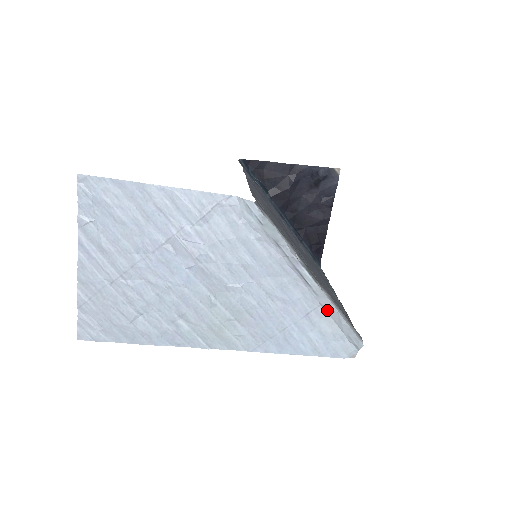
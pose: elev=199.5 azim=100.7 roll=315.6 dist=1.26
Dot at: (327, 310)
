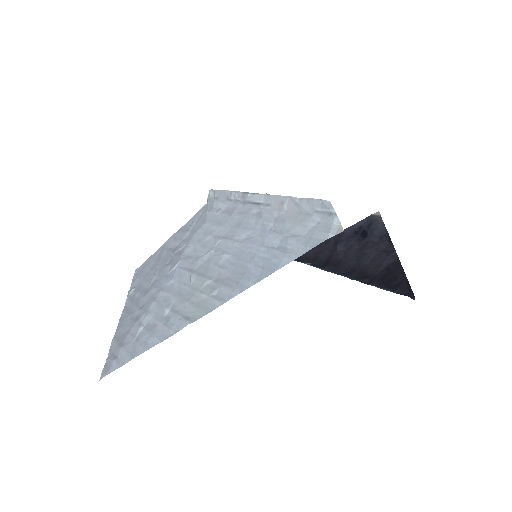
Dot at: (286, 210)
